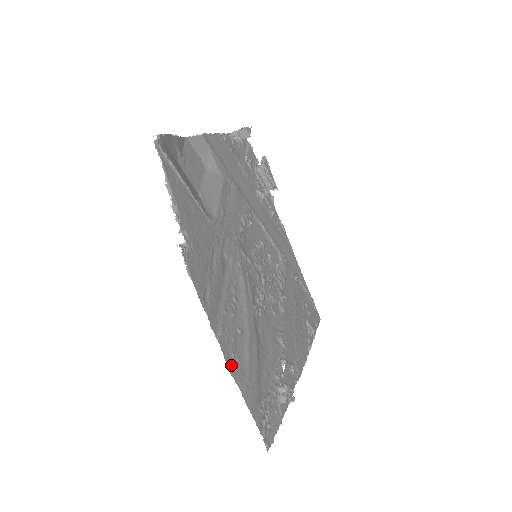
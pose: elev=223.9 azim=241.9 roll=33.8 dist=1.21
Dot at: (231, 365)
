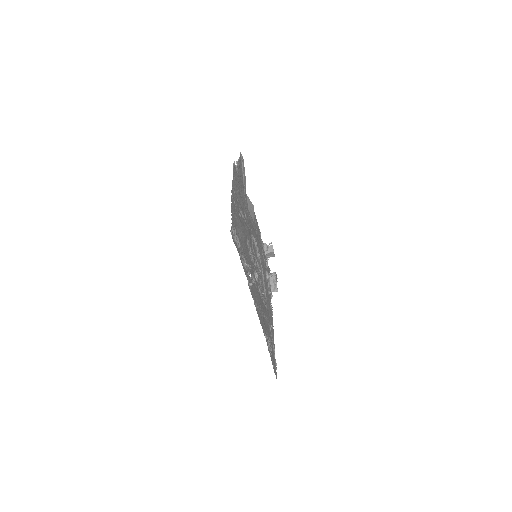
Dot at: (232, 198)
